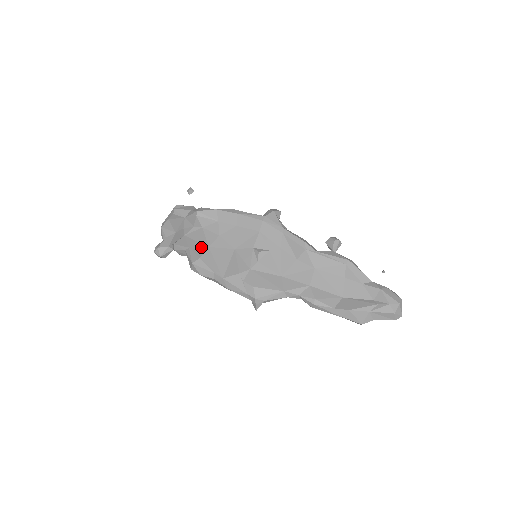
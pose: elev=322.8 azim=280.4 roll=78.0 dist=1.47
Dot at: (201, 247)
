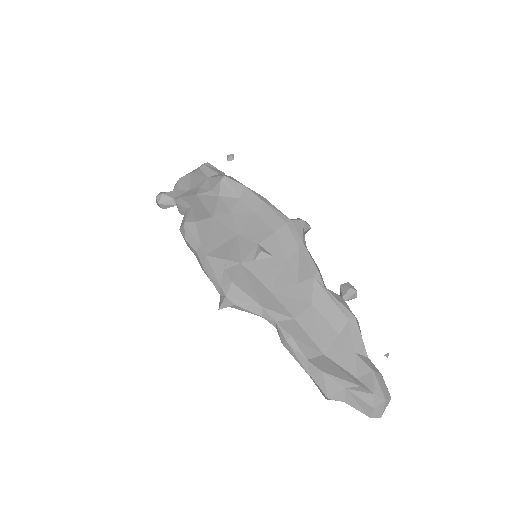
Dot at: (205, 213)
